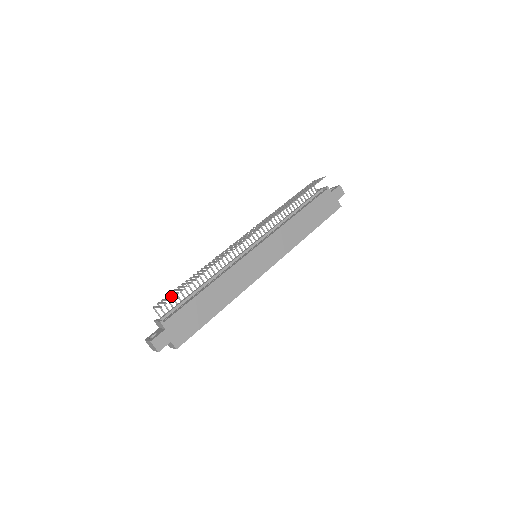
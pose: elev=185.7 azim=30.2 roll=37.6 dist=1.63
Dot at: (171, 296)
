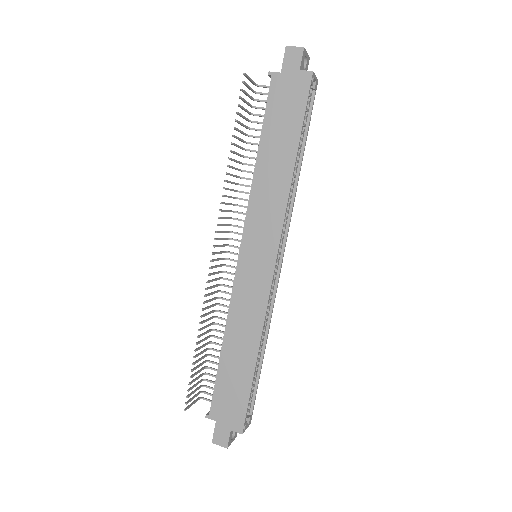
Dot at: (191, 388)
